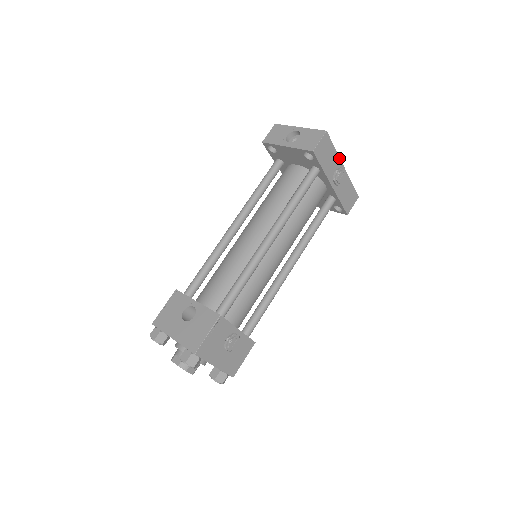
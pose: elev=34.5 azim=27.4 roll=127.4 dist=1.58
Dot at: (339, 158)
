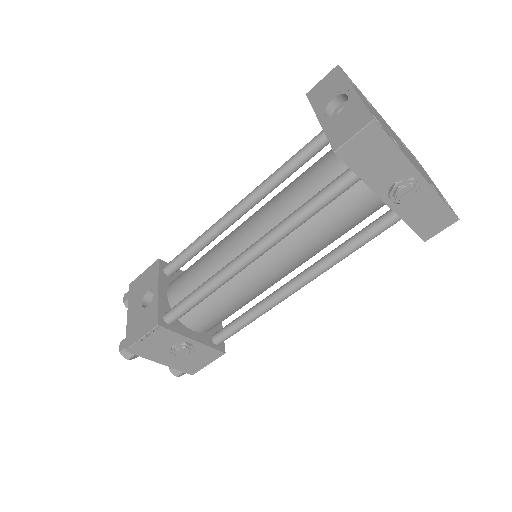
Dot at: (409, 162)
